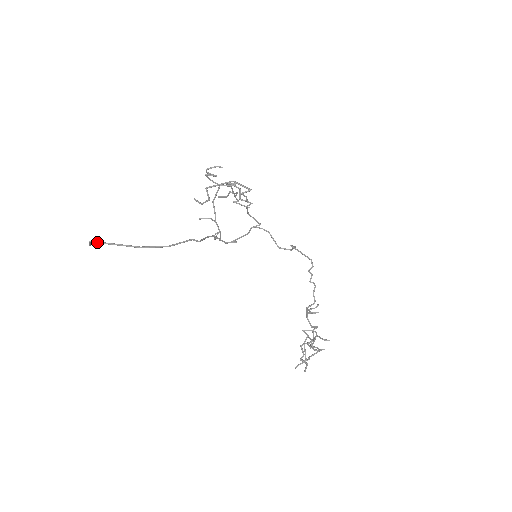
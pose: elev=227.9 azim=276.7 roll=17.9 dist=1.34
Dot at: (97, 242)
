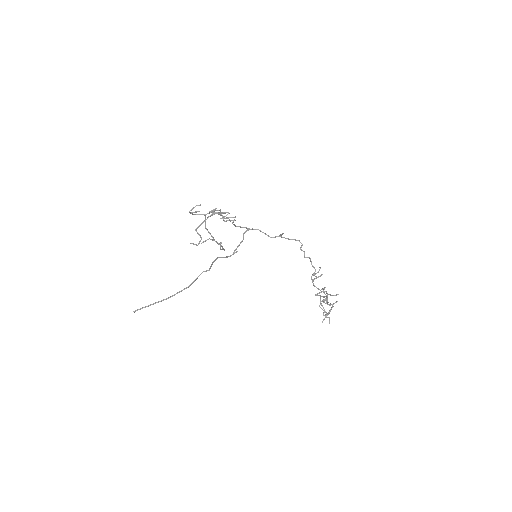
Dot at: (139, 309)
